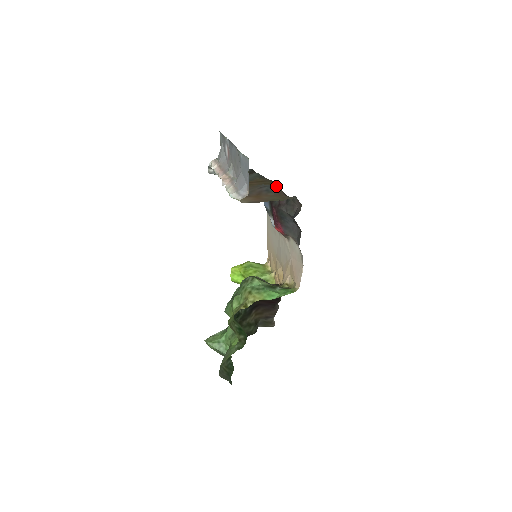
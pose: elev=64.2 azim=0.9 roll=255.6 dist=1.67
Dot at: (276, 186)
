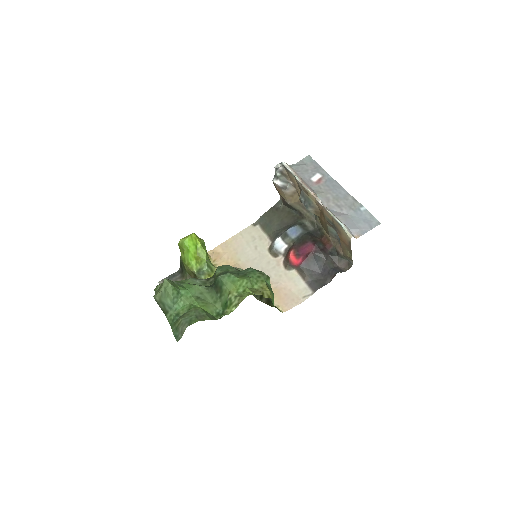
Dot at: (337, 240)
